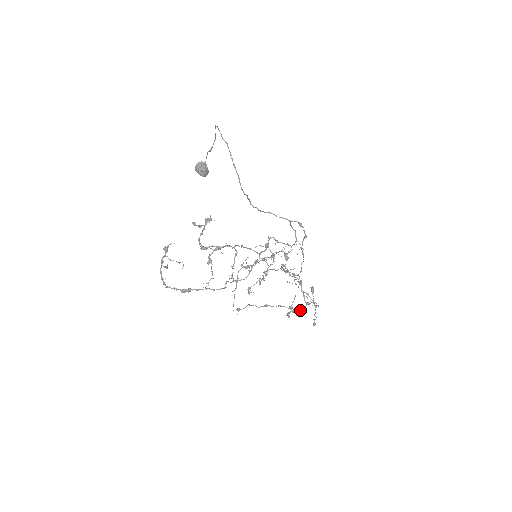
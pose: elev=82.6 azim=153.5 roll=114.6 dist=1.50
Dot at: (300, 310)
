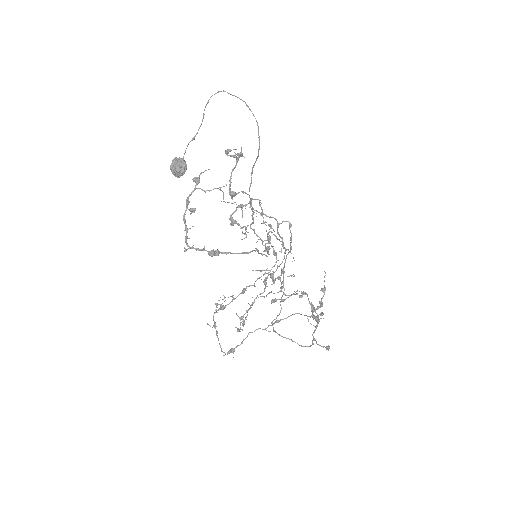
Dot at: (317, 319)
